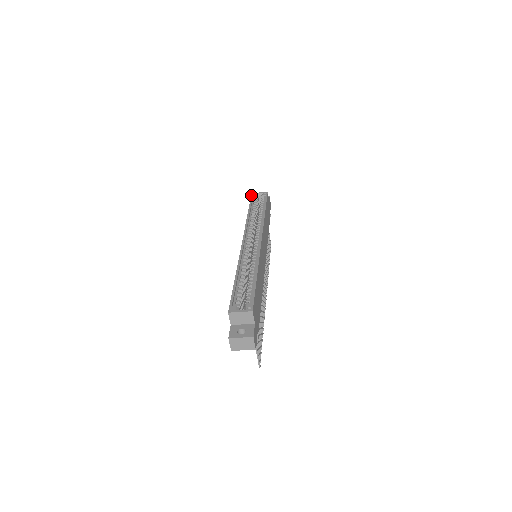
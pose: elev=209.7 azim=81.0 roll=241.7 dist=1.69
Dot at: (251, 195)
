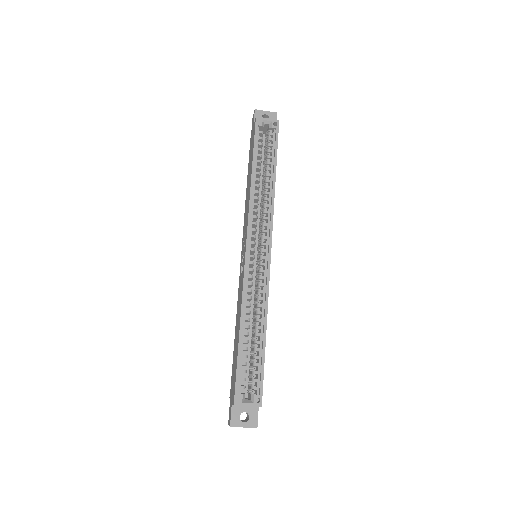
Dot at: (255, 123)
